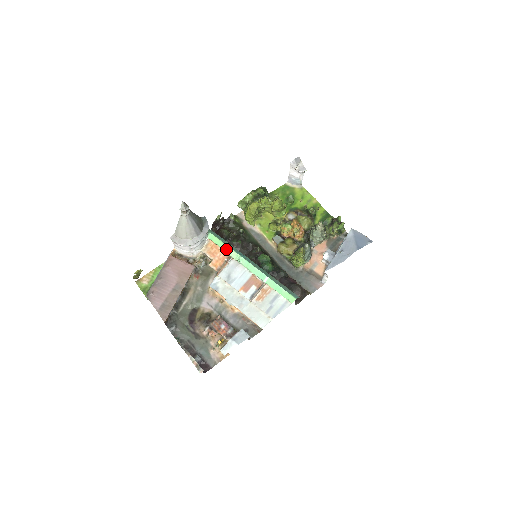
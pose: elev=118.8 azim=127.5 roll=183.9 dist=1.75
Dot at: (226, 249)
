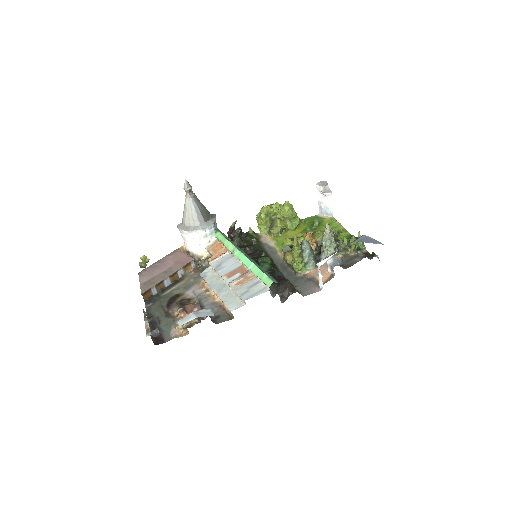
Dot at: (226, 243)
